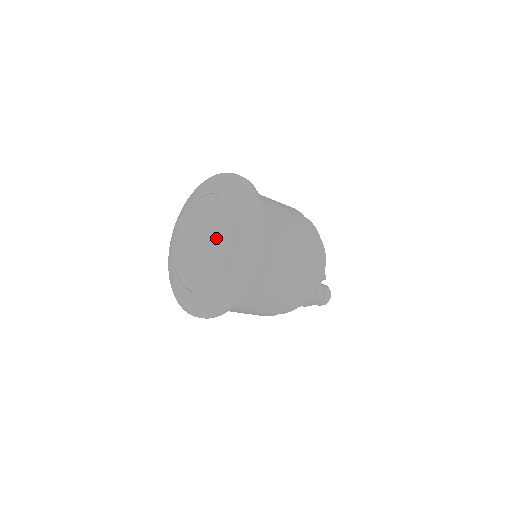
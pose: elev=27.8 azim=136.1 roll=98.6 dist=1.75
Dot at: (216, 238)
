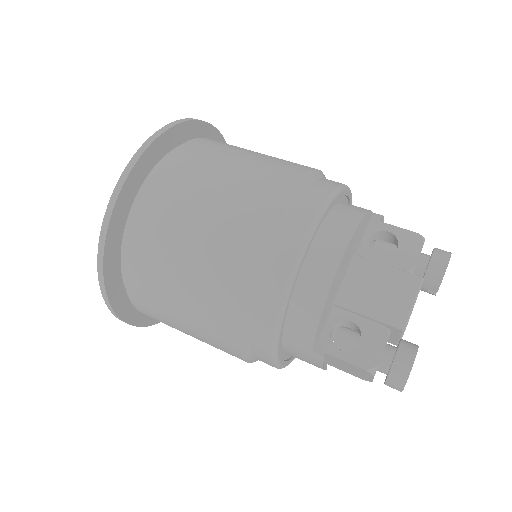
Dot at: occluded
